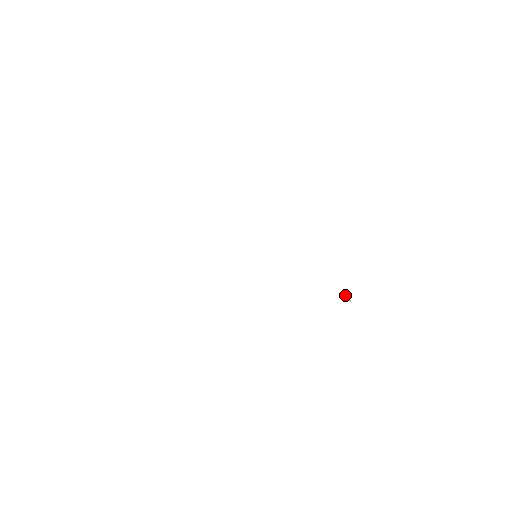
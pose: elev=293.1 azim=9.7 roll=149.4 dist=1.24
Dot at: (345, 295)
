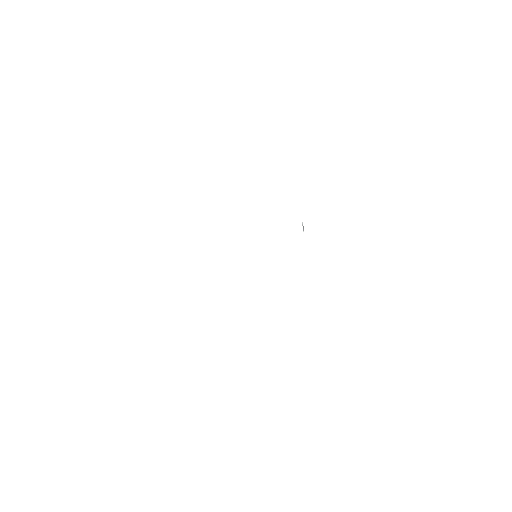
Dot at: (302, 223)
